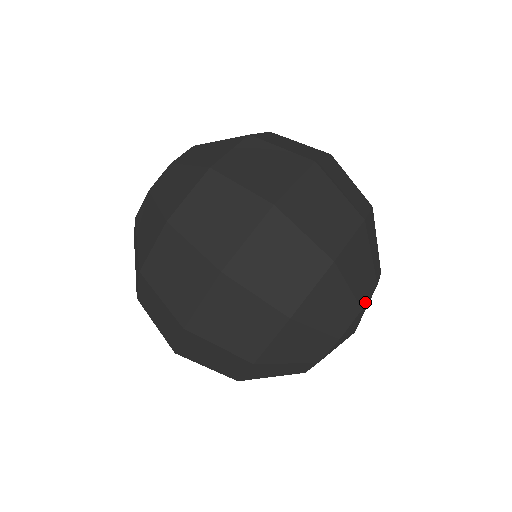
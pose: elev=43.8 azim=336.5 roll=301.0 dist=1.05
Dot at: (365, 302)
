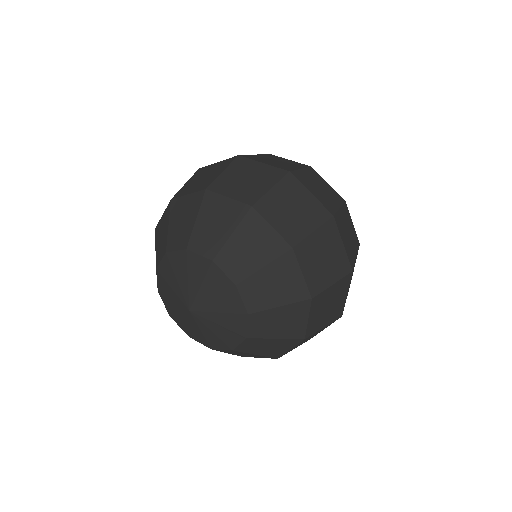
Dot at: occluded
